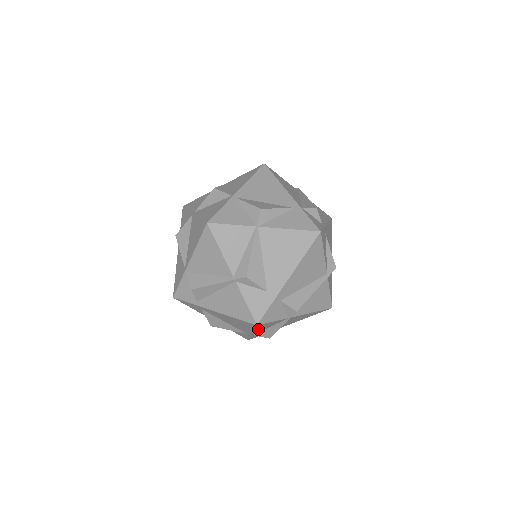
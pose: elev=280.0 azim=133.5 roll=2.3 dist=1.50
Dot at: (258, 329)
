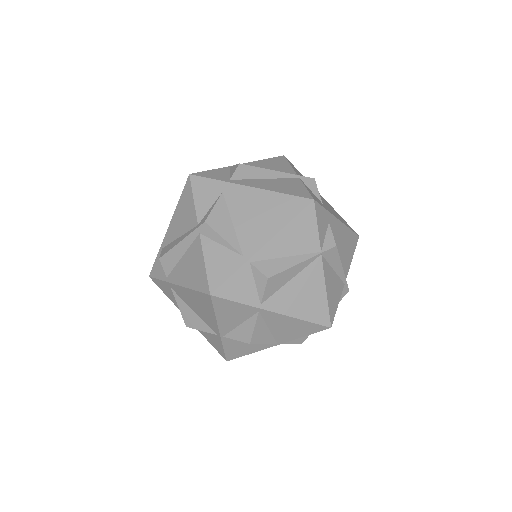
Dot at: (284, 235)
